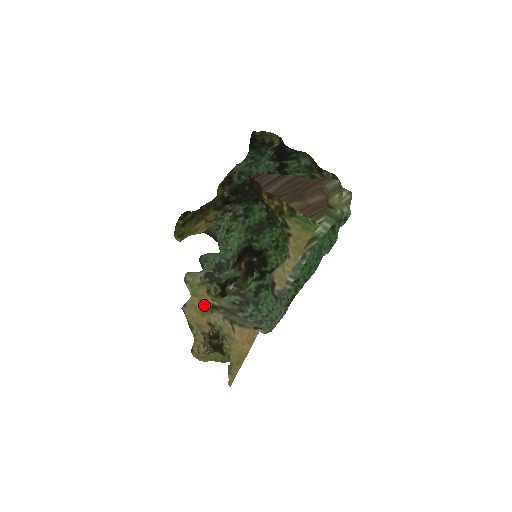
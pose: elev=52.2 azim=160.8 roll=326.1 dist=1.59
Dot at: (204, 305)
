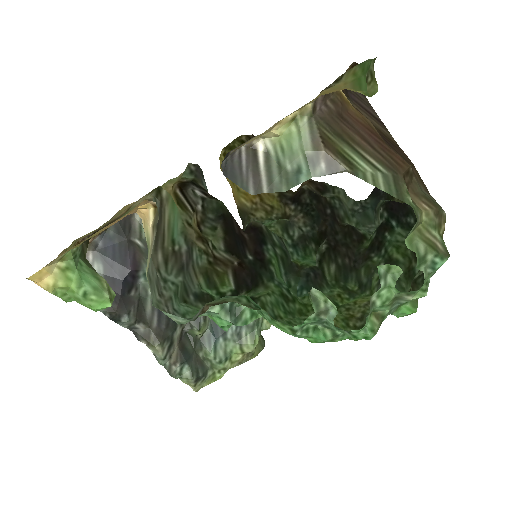
Dot at: occluded
